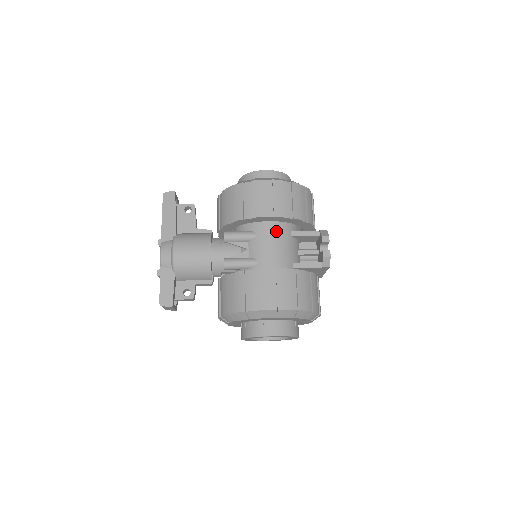
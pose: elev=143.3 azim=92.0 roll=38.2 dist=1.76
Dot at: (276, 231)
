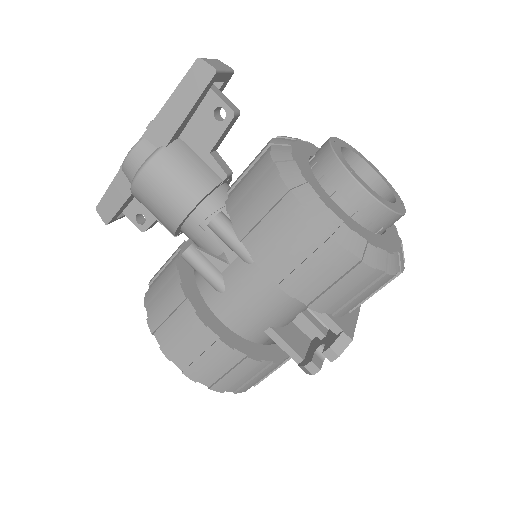
Dot at: occluded
